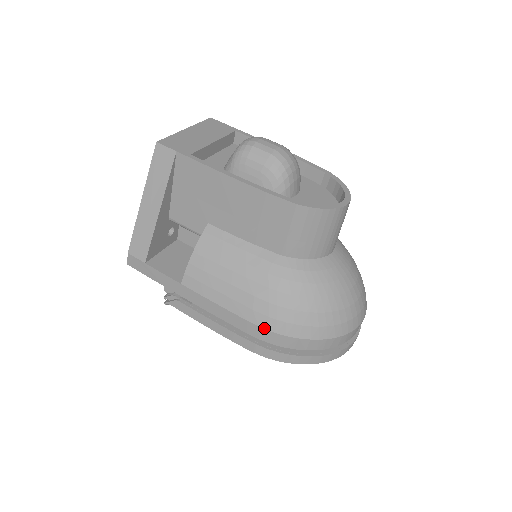
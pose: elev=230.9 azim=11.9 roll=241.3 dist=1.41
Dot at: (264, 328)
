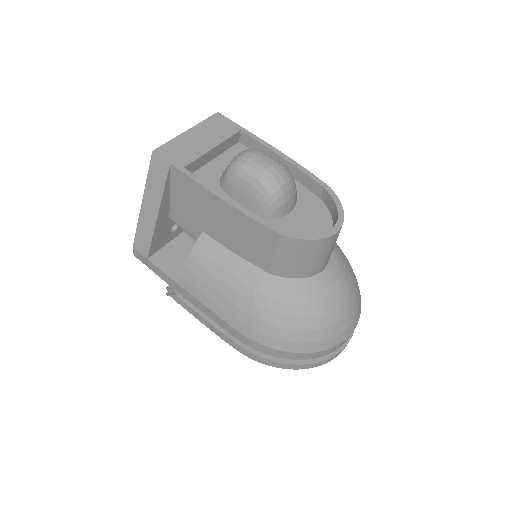
Dot at: (248, 337)
